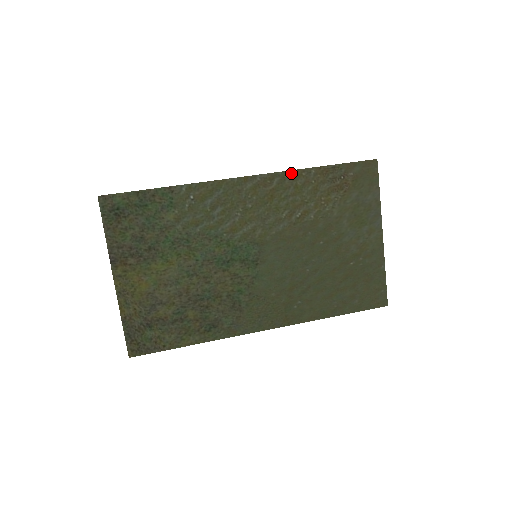
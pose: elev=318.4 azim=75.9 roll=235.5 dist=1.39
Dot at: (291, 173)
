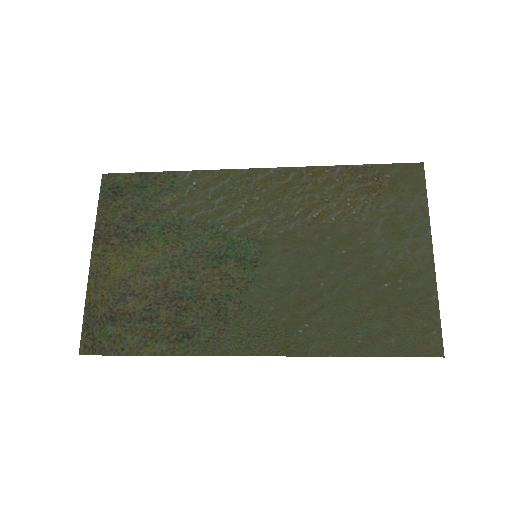
Dot at: (311, 169)
